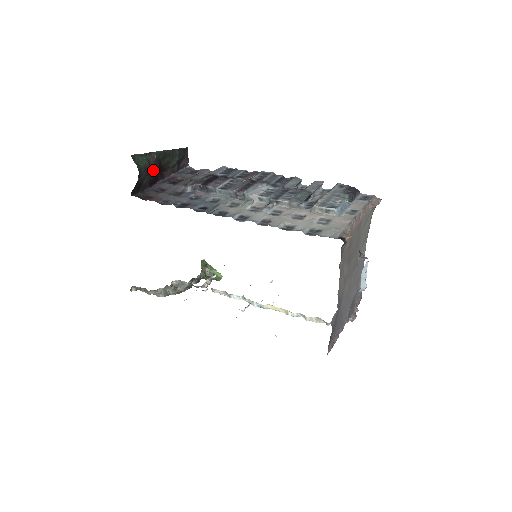
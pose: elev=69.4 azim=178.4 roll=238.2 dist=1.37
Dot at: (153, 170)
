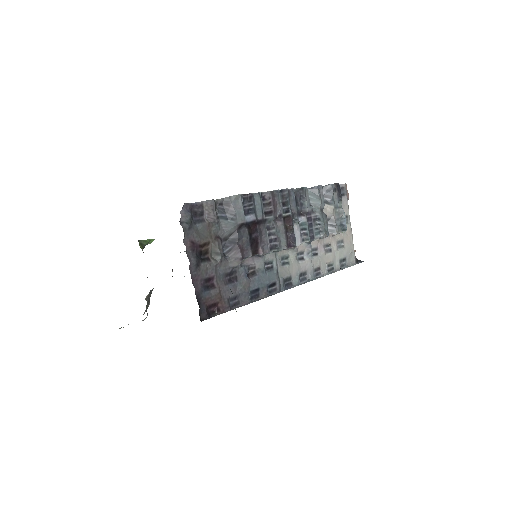
Dot at: occluded
